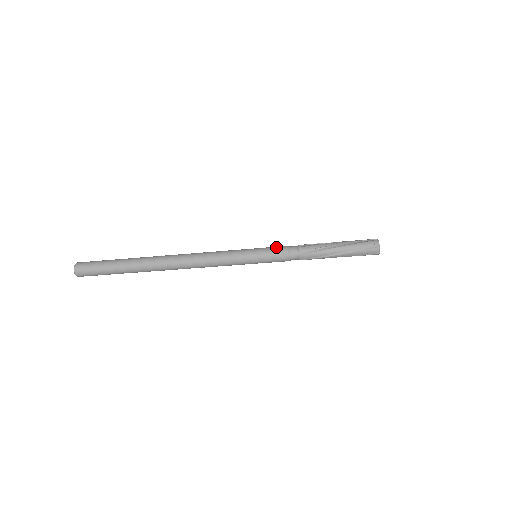
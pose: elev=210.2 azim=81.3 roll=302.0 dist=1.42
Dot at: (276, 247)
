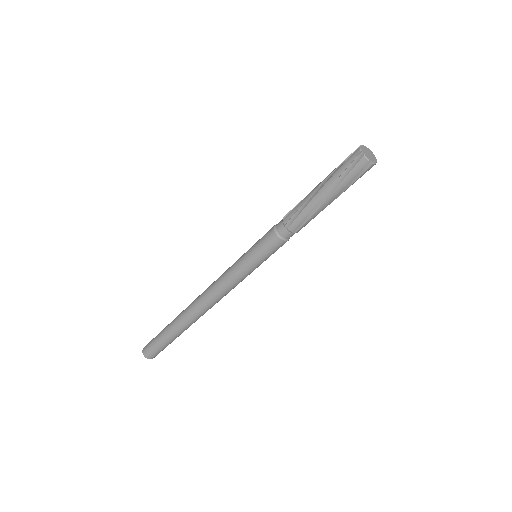
Dot at: occluded
